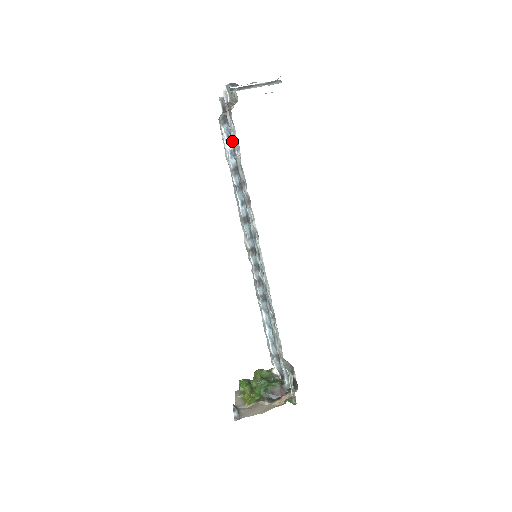
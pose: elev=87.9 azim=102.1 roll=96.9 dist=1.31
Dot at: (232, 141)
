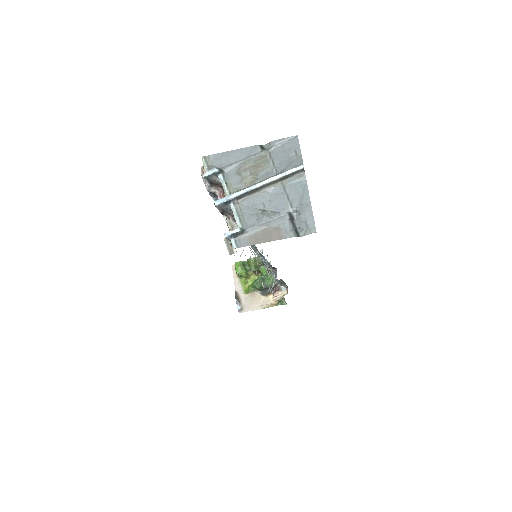
Dot at: occluded
